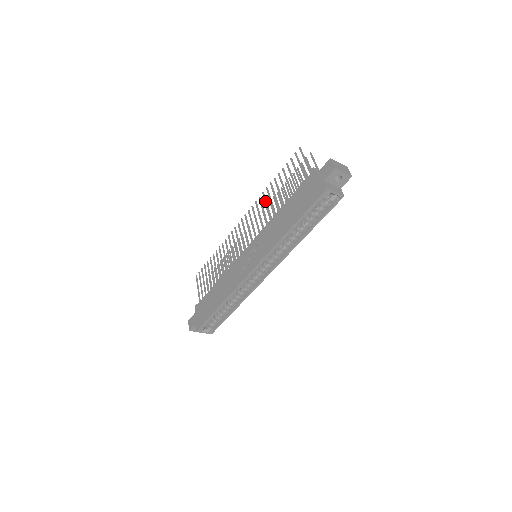
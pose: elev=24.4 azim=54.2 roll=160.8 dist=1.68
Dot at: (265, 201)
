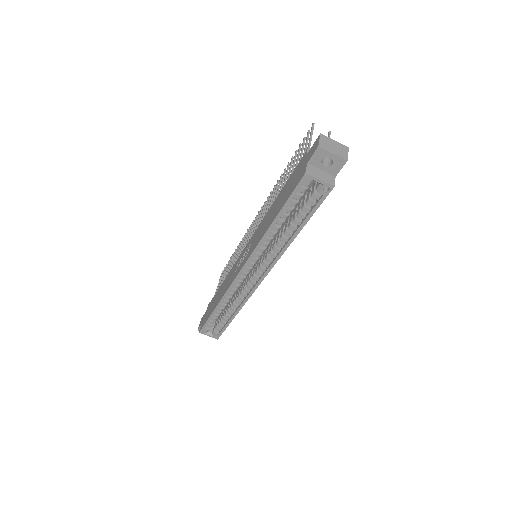
Dot at: (275, 190)
